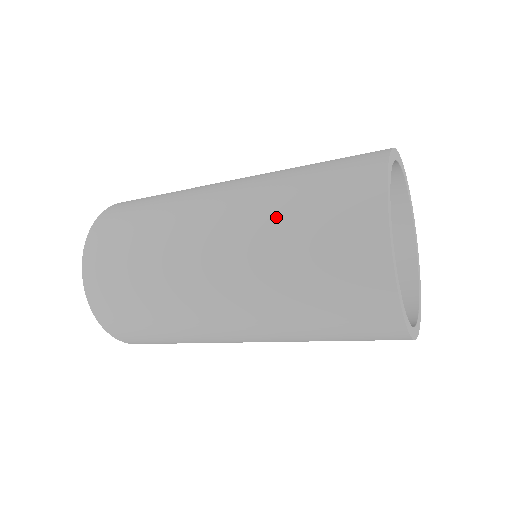
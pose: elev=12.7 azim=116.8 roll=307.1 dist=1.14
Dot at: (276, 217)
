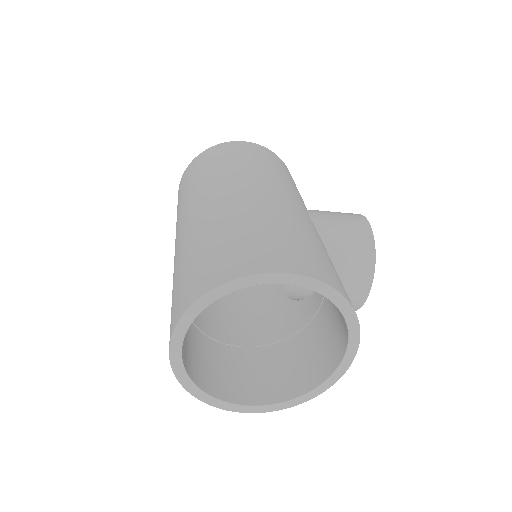
Dot at: (204, 235)
